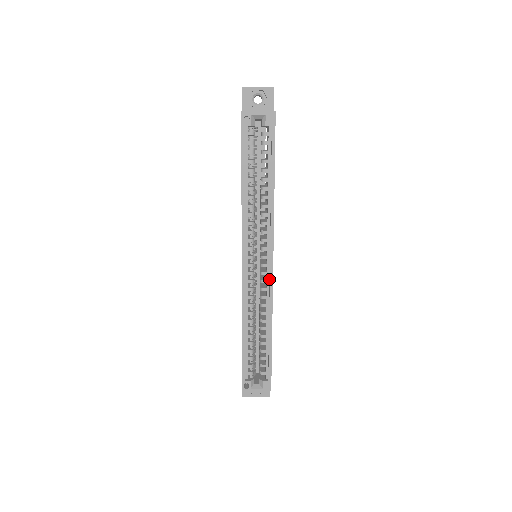
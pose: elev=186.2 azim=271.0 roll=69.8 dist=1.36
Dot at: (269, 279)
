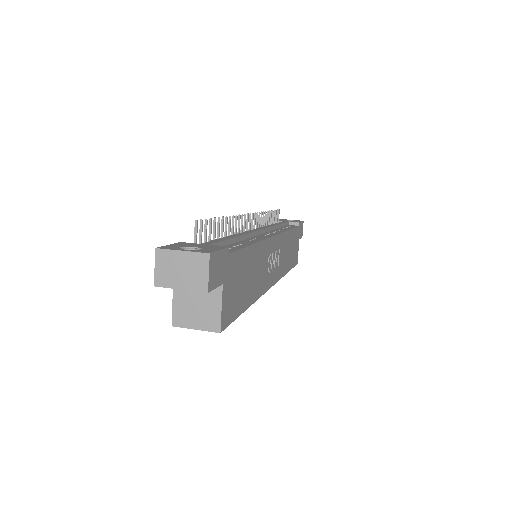
Dot at: occluded
